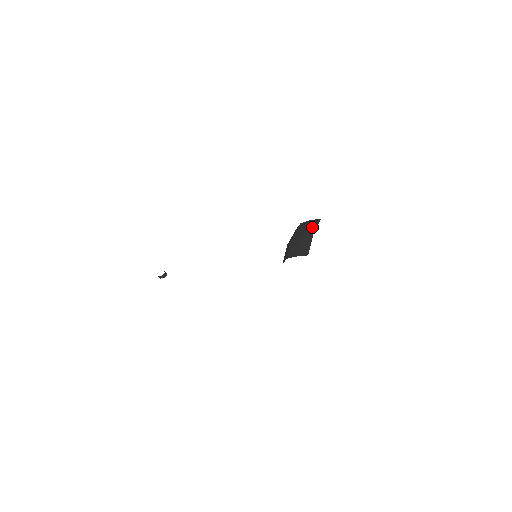
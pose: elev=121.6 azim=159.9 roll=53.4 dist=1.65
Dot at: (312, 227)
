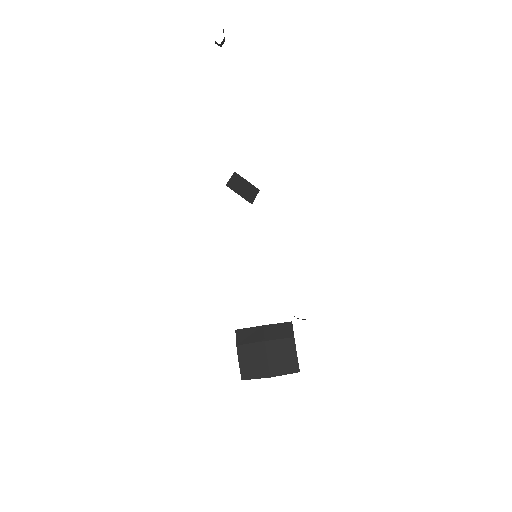
Dot at: (283, 368)
